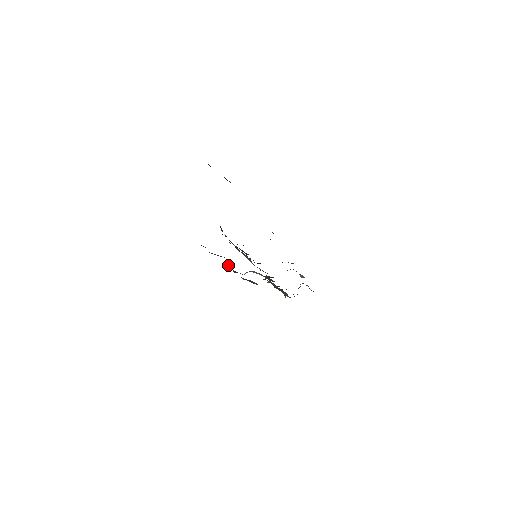
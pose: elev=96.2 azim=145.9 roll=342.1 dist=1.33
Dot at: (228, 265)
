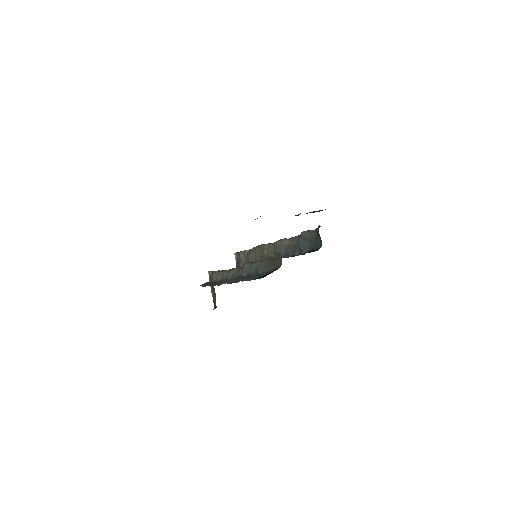
Dot at: (220, 283)
